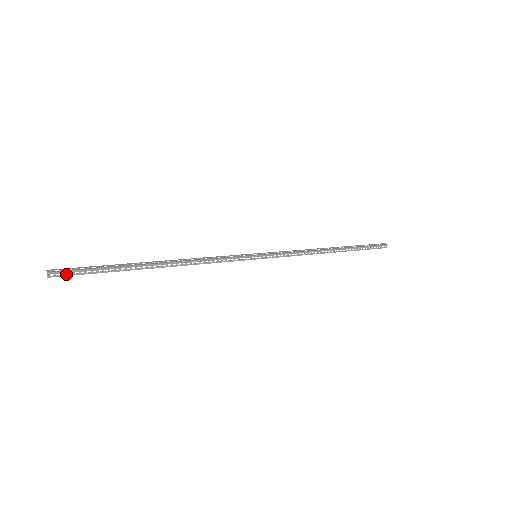
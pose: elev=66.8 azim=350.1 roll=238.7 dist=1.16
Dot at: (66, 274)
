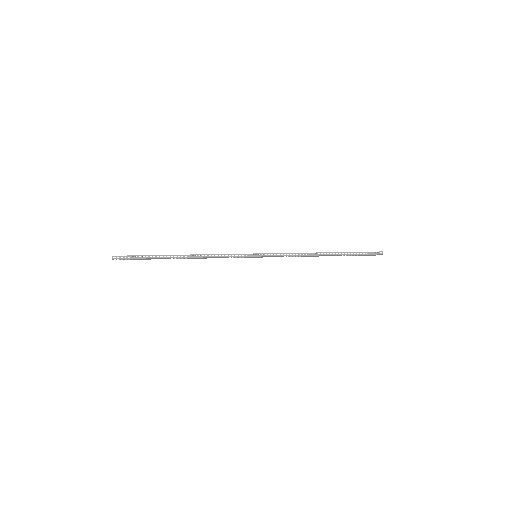
Dot at: (123, 259)
